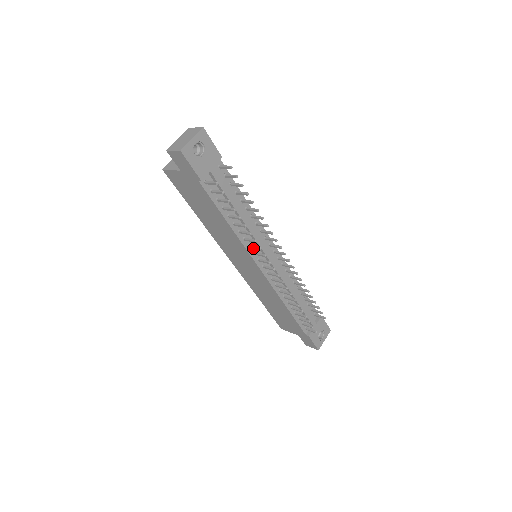
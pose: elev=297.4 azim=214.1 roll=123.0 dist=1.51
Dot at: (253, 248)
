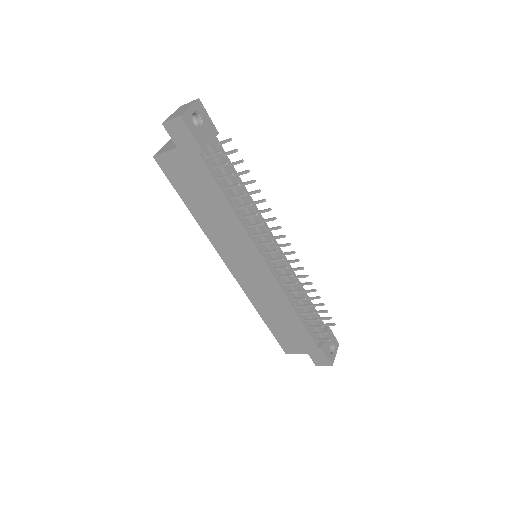
Dot at: (258, 235)
